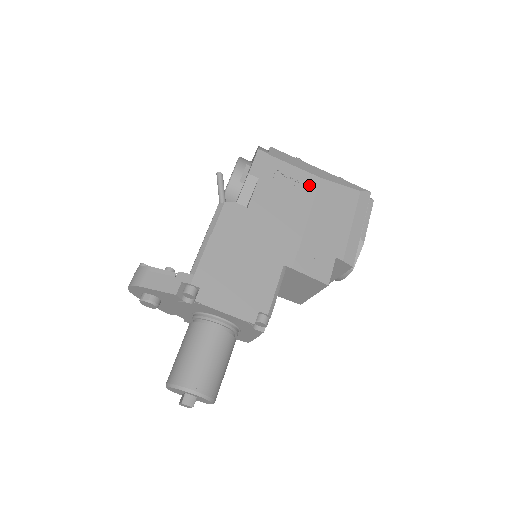
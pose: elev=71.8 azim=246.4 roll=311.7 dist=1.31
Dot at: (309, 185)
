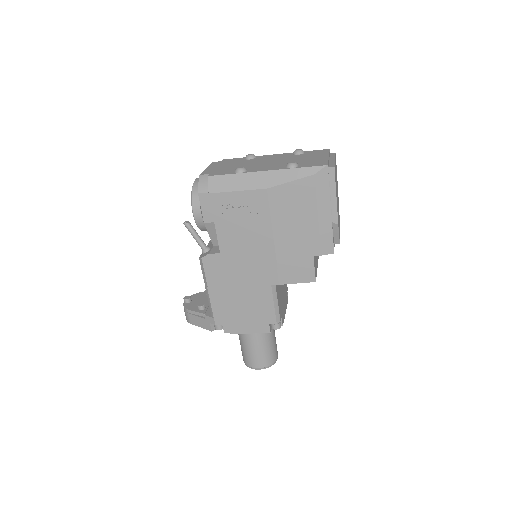
Dot at: (259, 203)
